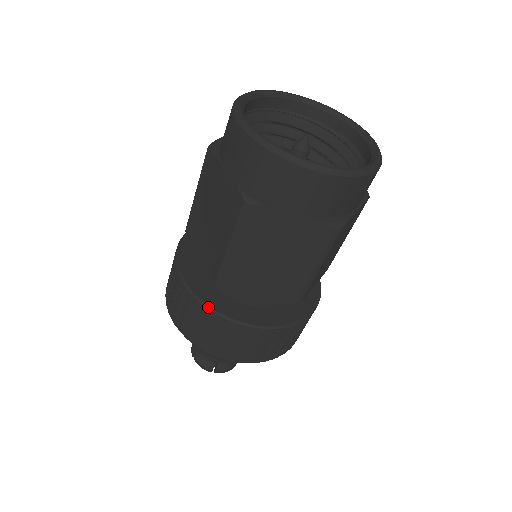
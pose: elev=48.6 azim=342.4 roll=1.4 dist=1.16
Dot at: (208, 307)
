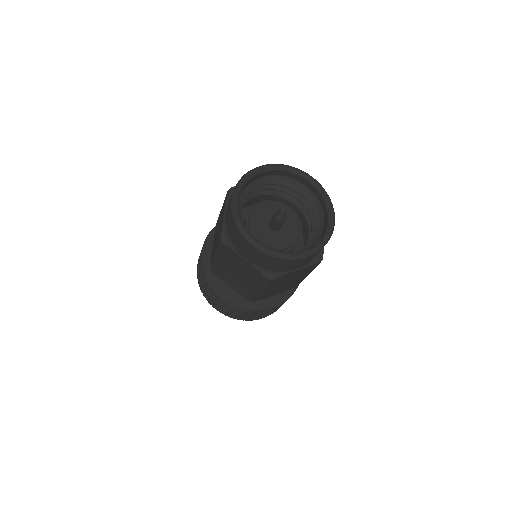
Dot at: (248, 309)
